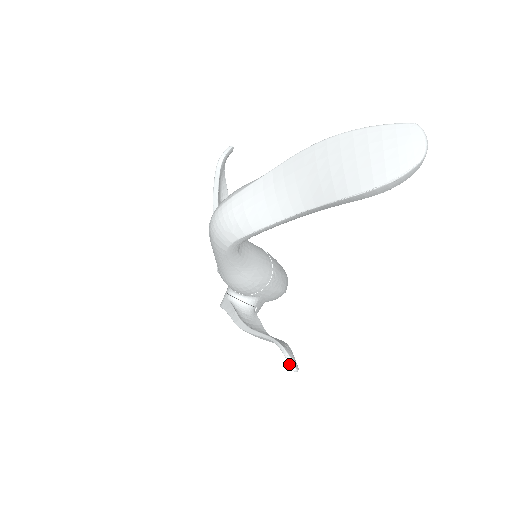
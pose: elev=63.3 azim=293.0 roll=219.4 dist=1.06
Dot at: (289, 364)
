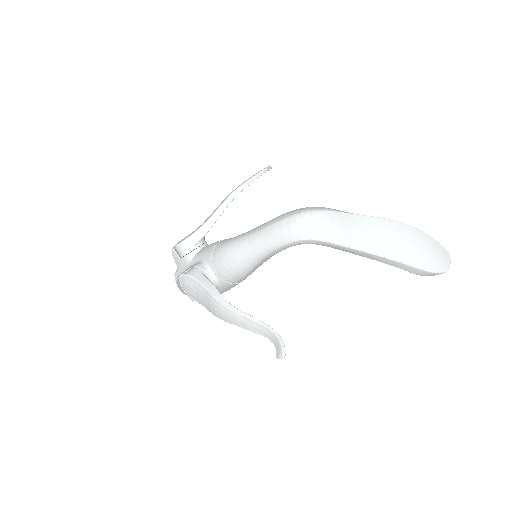
Dot at: (282, 350)
